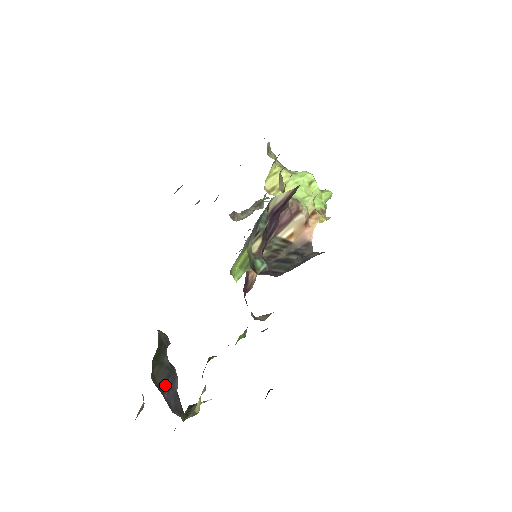
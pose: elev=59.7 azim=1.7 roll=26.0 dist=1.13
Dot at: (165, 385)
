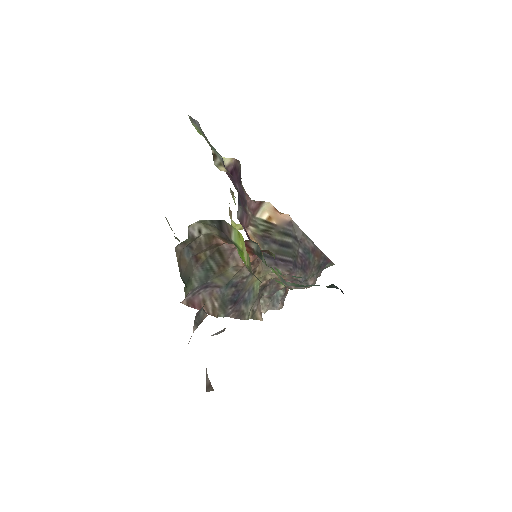
Dot at: occluded
